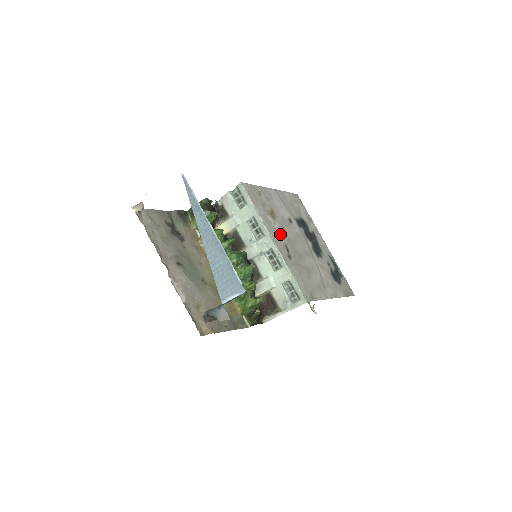
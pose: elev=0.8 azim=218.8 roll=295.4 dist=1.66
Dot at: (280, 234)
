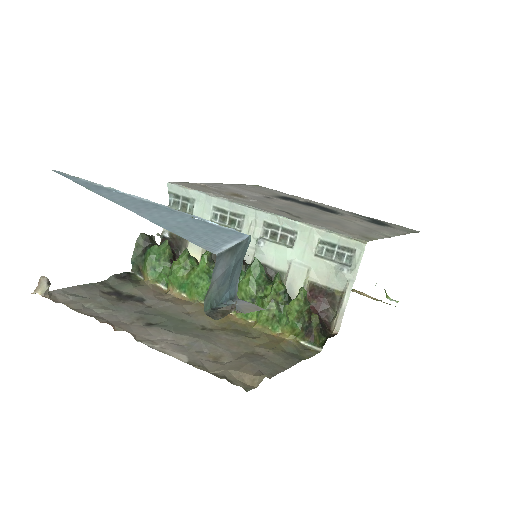
Dot at: (263, 205)
